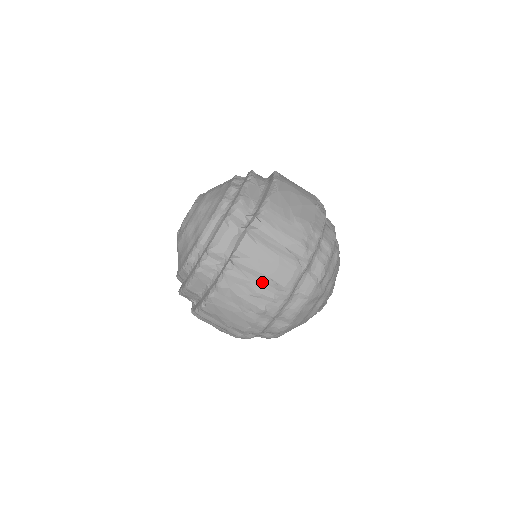
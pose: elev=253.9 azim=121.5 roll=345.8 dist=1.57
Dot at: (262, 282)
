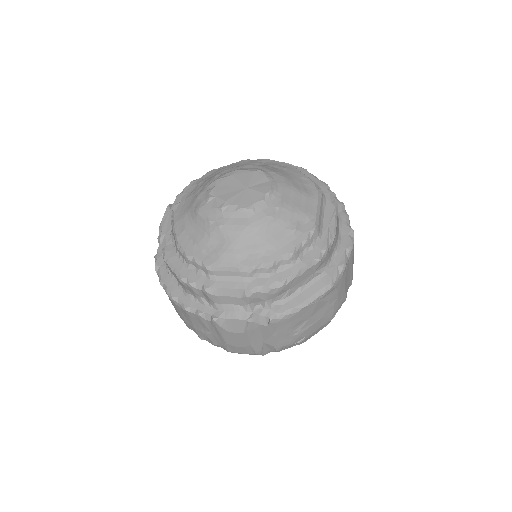
Dot at: (219, 339)
